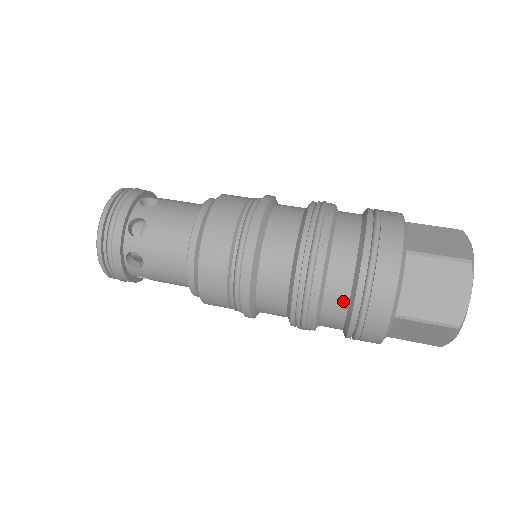
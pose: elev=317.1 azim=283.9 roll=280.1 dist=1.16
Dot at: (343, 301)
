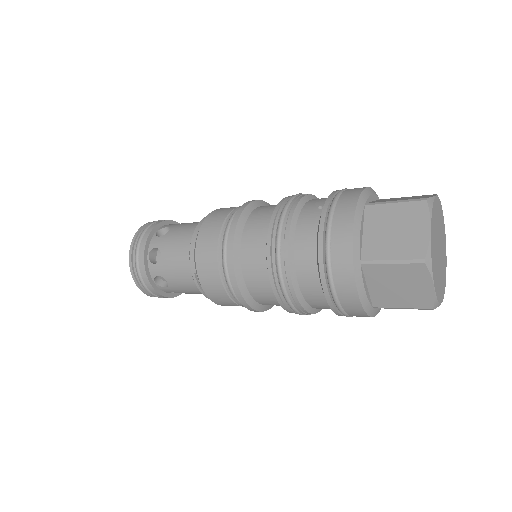
Dot at: (320, 204)
